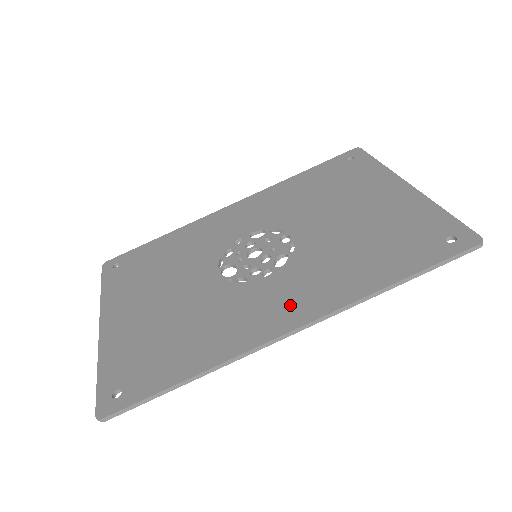
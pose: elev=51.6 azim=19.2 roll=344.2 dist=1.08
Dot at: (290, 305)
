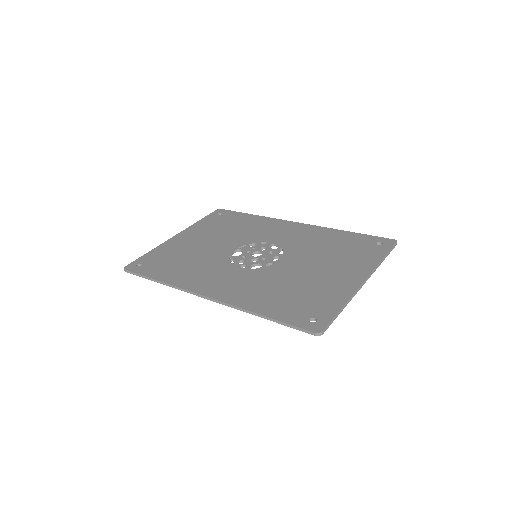
Dot at: (222, 286)
